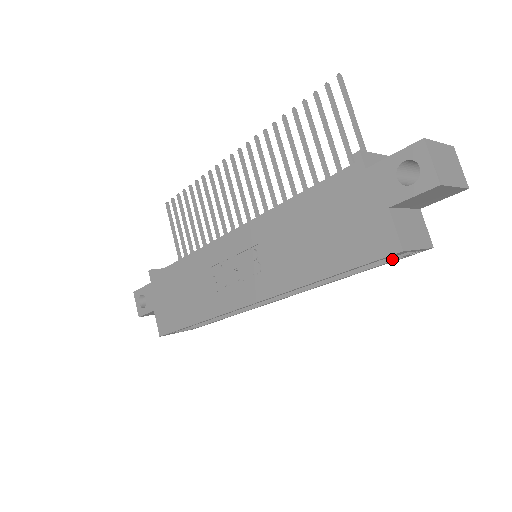
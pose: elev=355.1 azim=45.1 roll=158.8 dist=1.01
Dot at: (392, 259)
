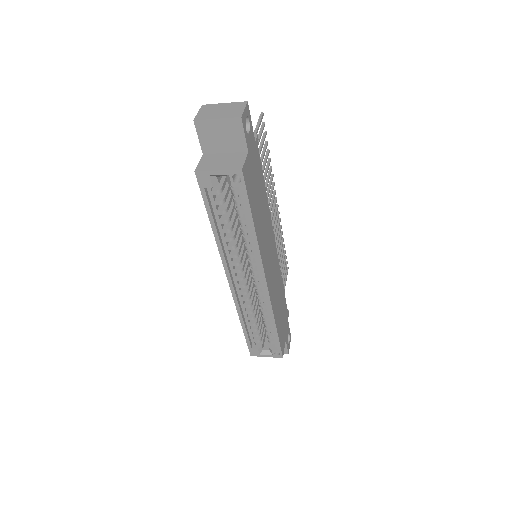
Dot at: (243, 196)
